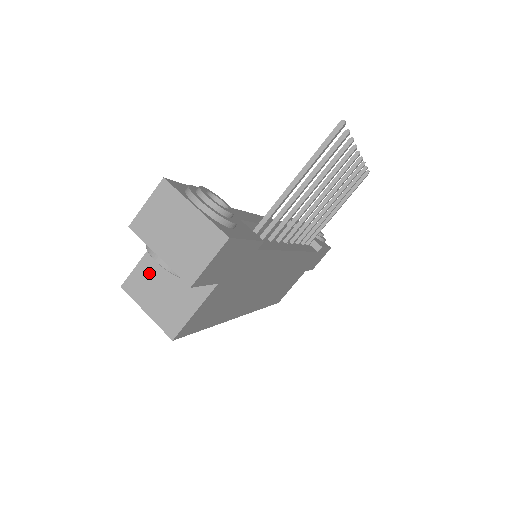
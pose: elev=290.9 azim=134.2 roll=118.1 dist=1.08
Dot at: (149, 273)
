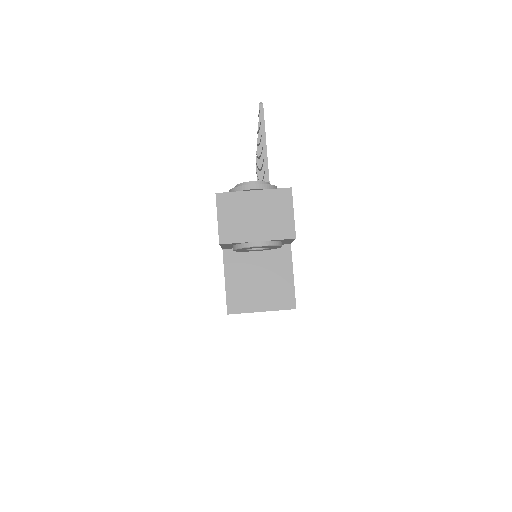
Dot at: (239, 285)
